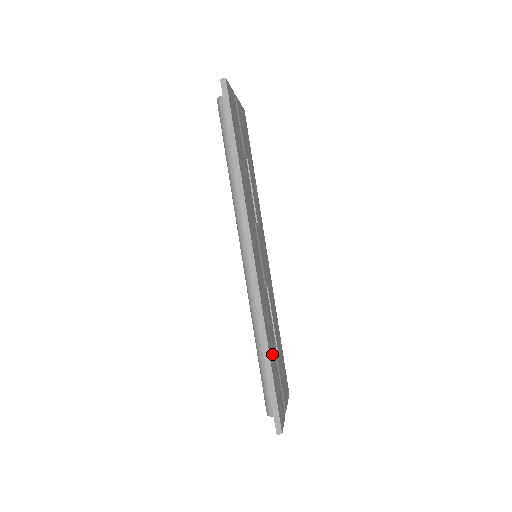
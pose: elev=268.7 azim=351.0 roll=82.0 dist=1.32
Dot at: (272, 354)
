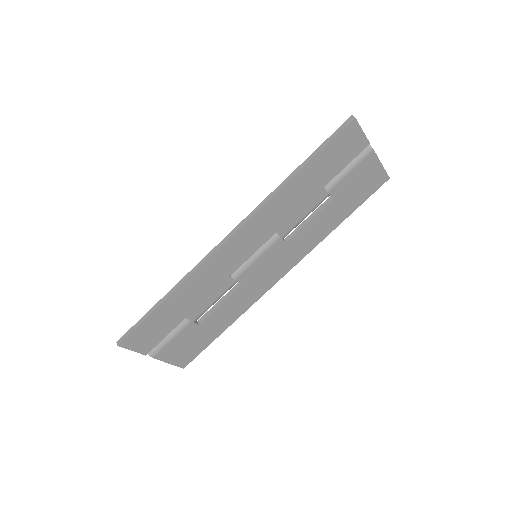
Dot at: (176, 307)
